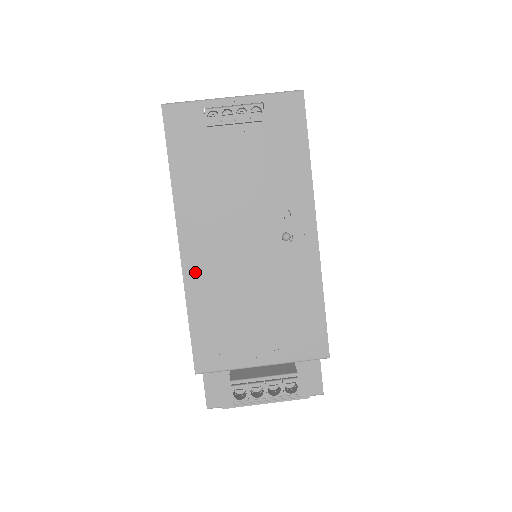
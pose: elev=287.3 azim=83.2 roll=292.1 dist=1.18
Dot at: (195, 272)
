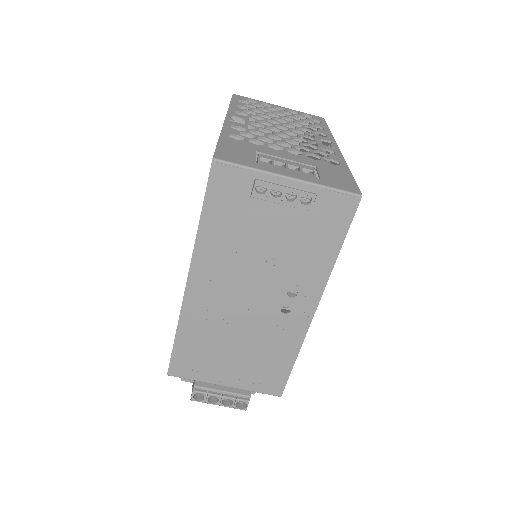
Dot at: (193, 309)
